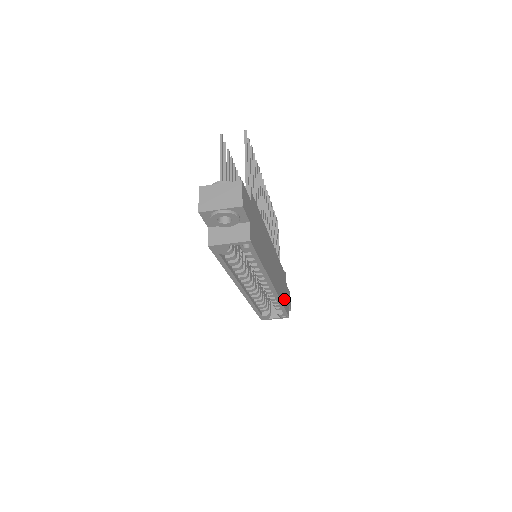
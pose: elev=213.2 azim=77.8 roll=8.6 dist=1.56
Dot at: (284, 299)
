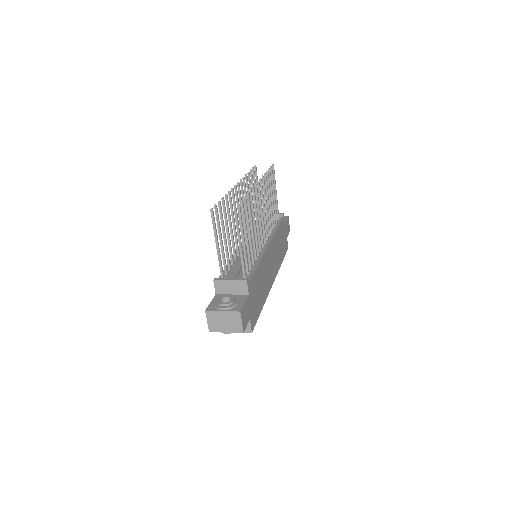
Dot at: (283, 251)
